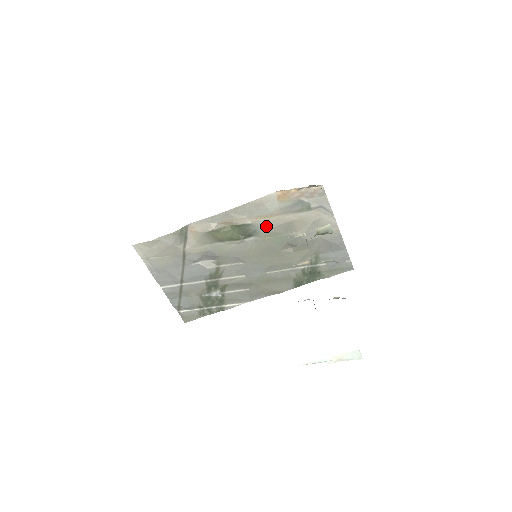
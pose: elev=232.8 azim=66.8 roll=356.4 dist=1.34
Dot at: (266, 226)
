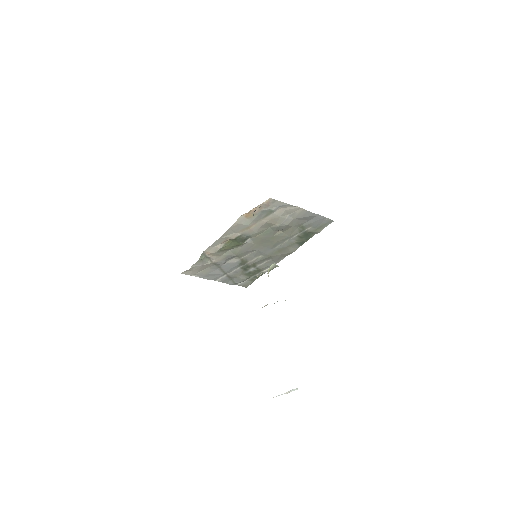
Dot at: (252, 232)
